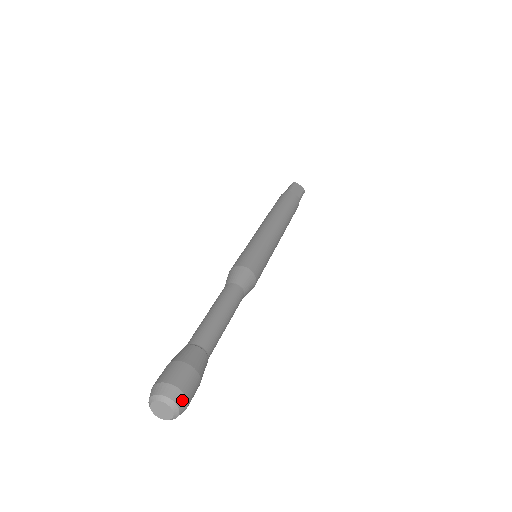
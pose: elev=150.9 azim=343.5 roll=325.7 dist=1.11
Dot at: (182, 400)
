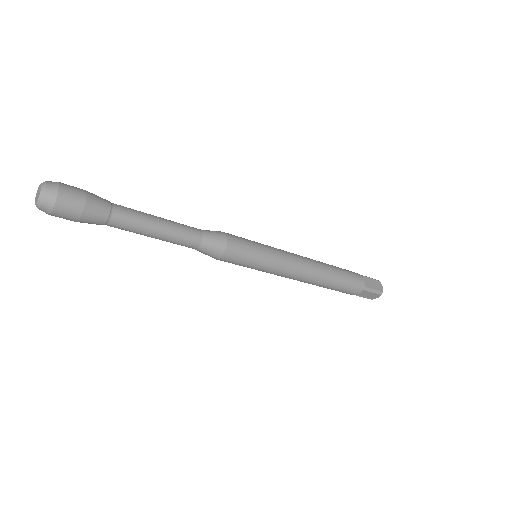
Dot at: (52, 196)
